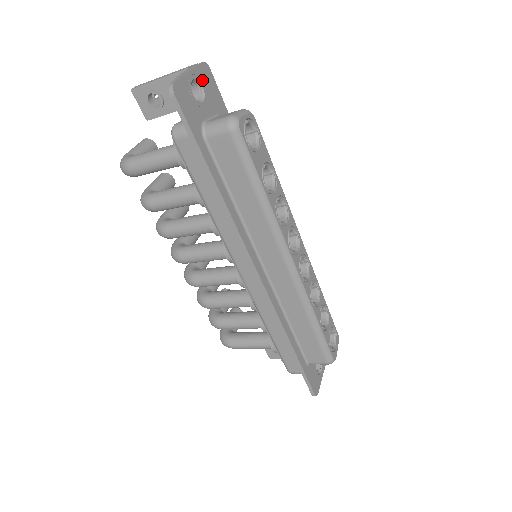
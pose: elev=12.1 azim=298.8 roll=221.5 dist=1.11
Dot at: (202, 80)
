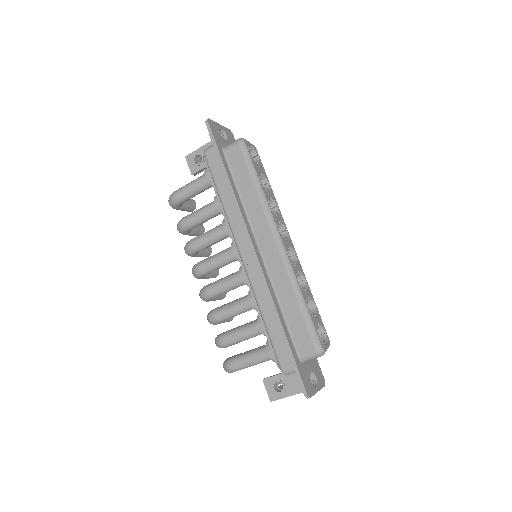
Dot at: (227, 134)
